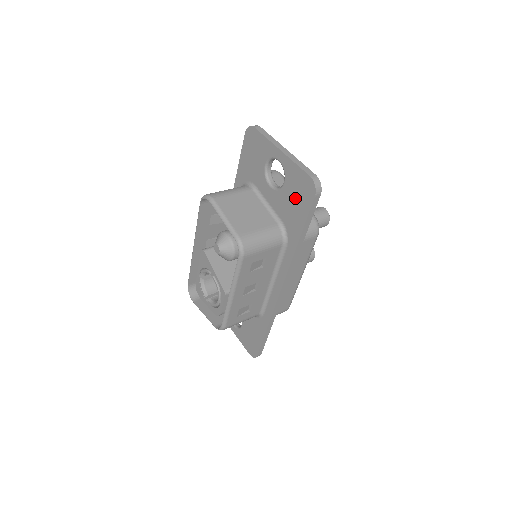
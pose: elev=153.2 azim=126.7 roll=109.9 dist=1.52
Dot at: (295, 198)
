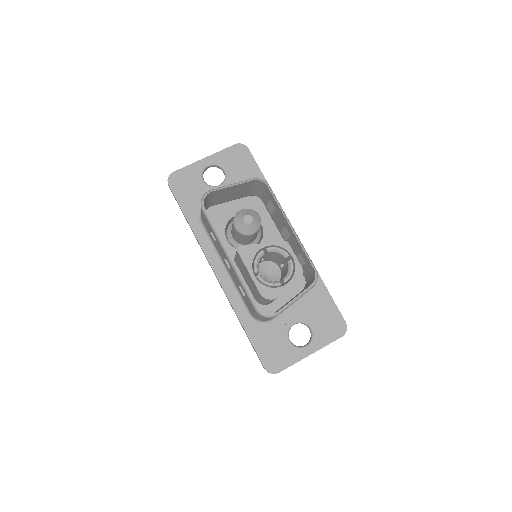
Dot at: (240, 166)
